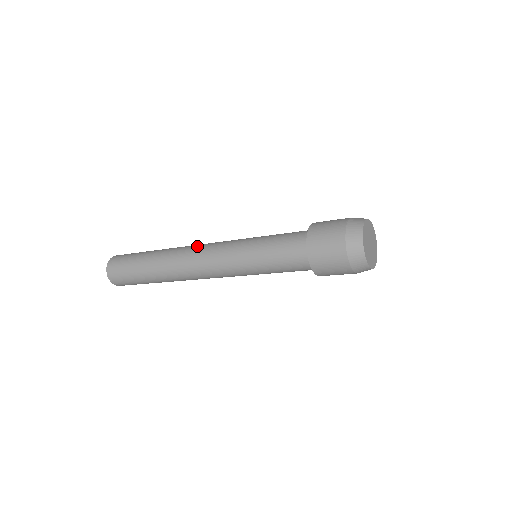
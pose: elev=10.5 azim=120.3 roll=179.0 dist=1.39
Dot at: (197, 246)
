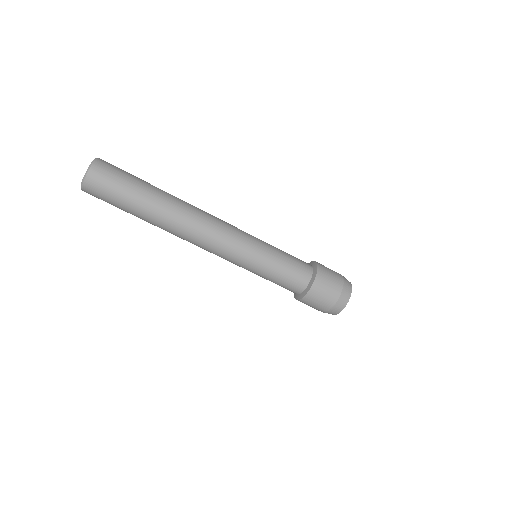
Dot at: occluded
